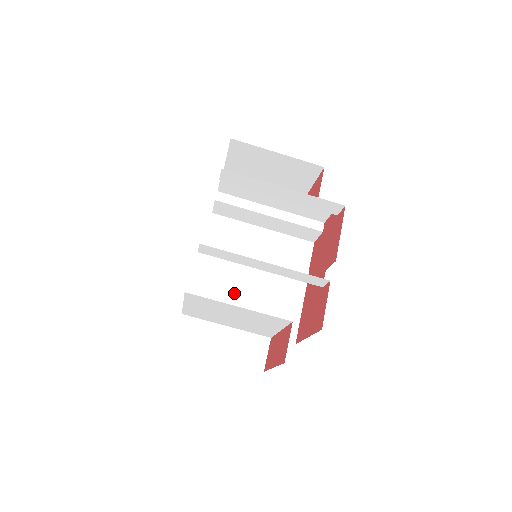
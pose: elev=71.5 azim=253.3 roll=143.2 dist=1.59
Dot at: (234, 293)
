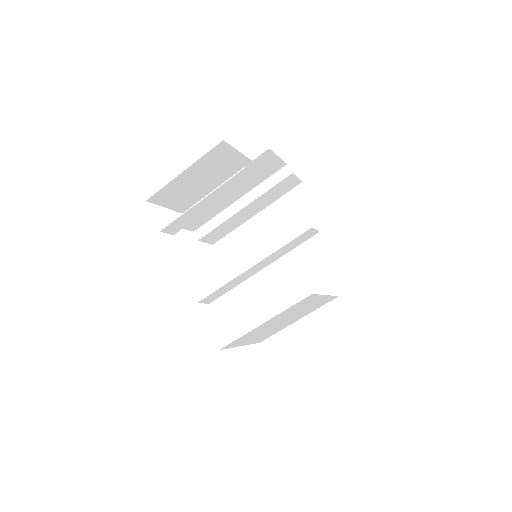
Dot at: (280, 290)
